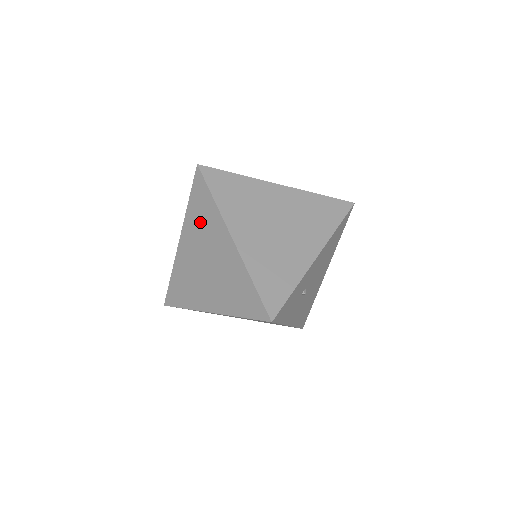
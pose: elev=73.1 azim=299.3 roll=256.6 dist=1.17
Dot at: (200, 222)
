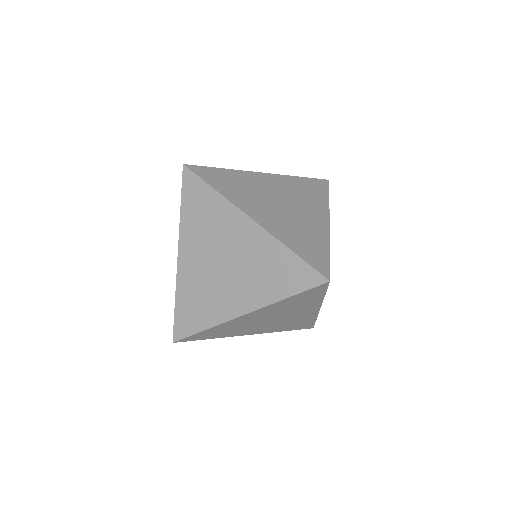
Dot at: (203, 222)
